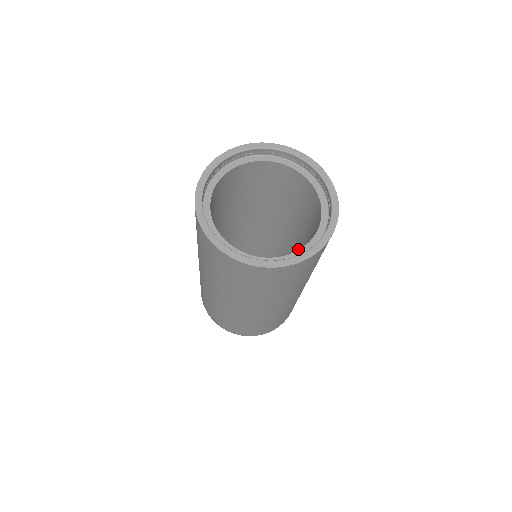
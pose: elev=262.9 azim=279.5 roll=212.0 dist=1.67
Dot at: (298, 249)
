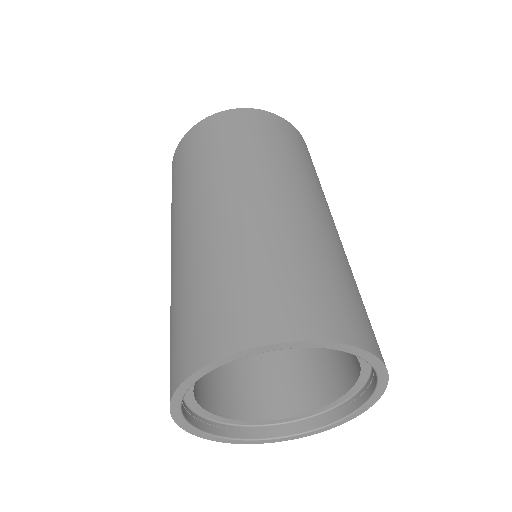
Dot at: occluded
